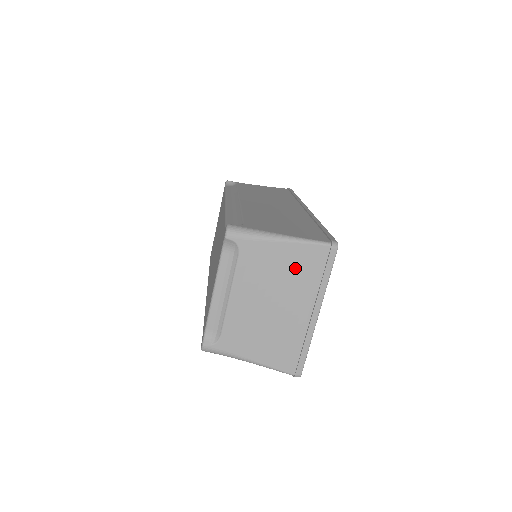
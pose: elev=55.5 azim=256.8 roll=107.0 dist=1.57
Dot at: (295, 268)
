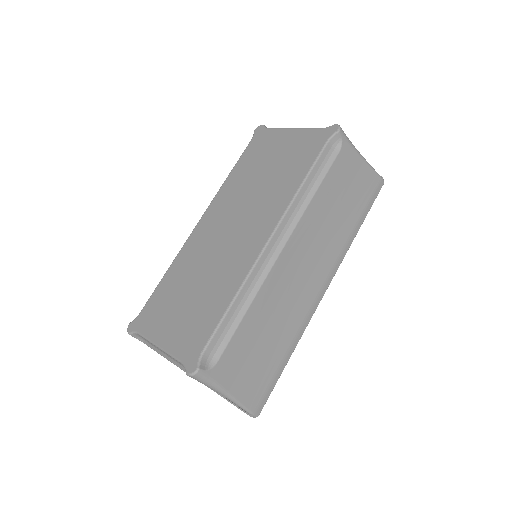
Dot at: occluded
